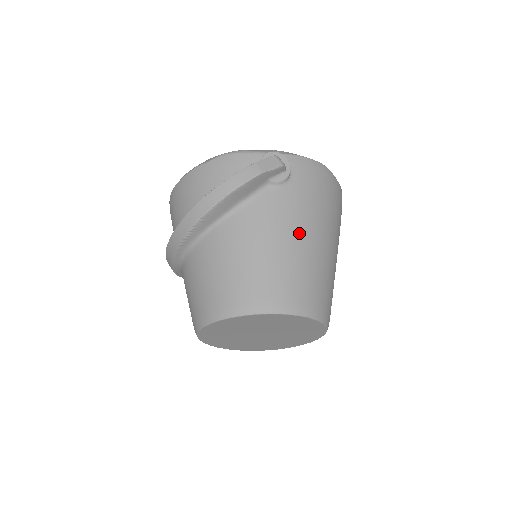
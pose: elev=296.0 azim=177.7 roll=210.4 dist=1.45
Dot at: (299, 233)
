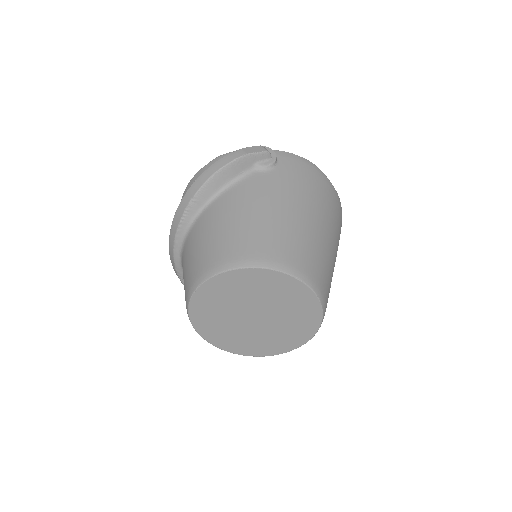
Dot at: (284, 205)
